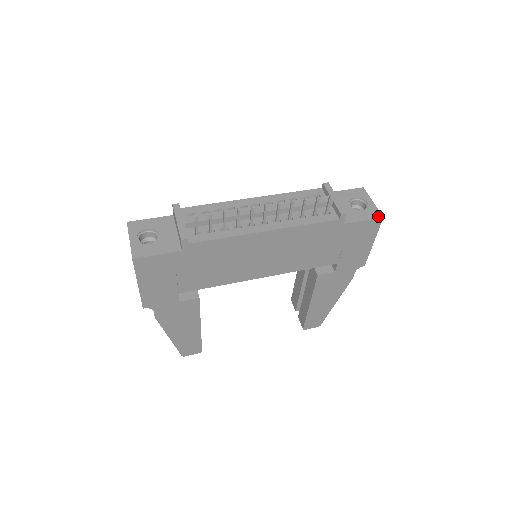
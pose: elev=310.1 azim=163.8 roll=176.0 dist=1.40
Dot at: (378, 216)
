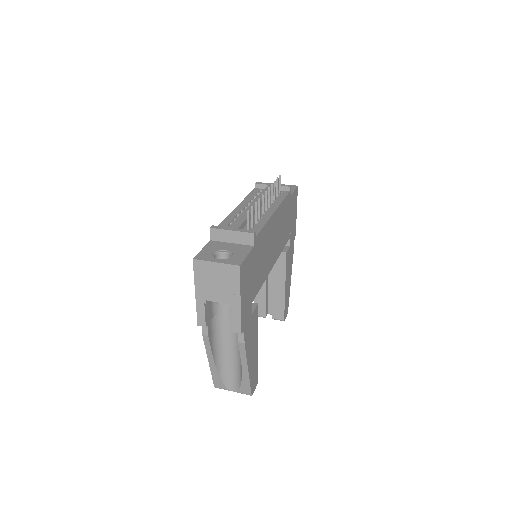
Dot at: (295, 186)
